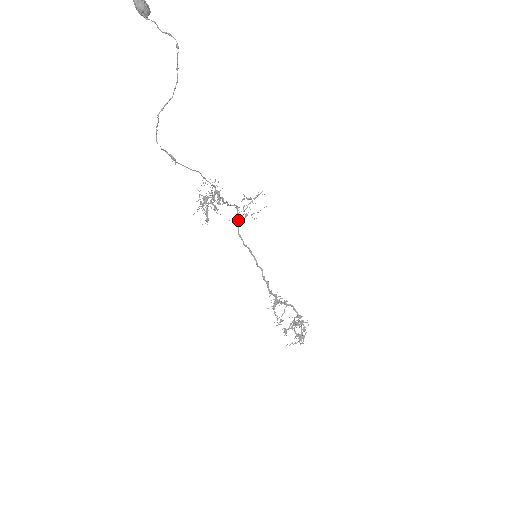
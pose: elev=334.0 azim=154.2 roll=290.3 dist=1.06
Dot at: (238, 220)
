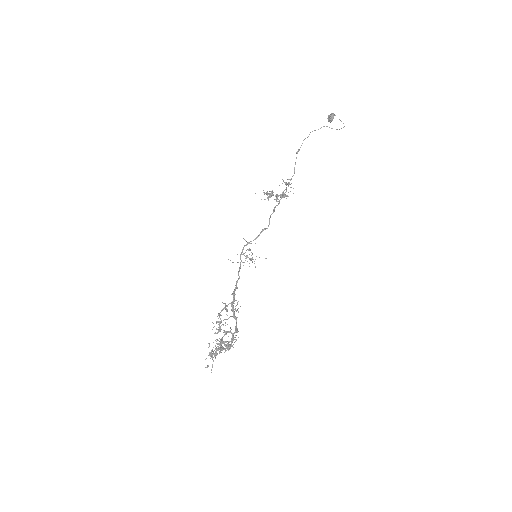
Dot at: (254, 239)
